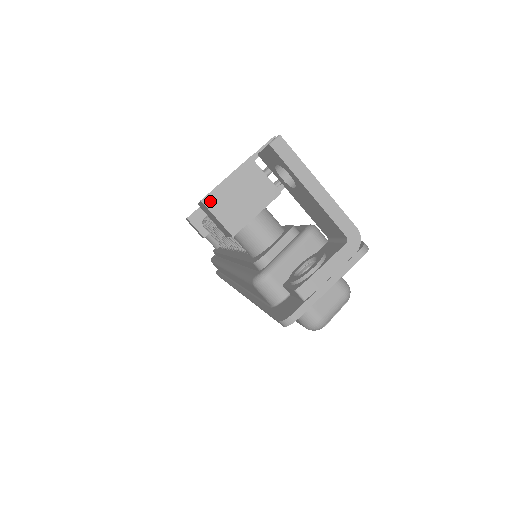
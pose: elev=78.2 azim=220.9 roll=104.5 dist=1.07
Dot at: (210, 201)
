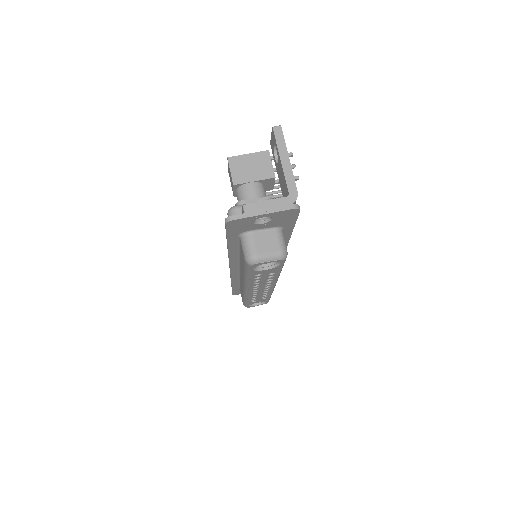
Dot at: (232, 160)
